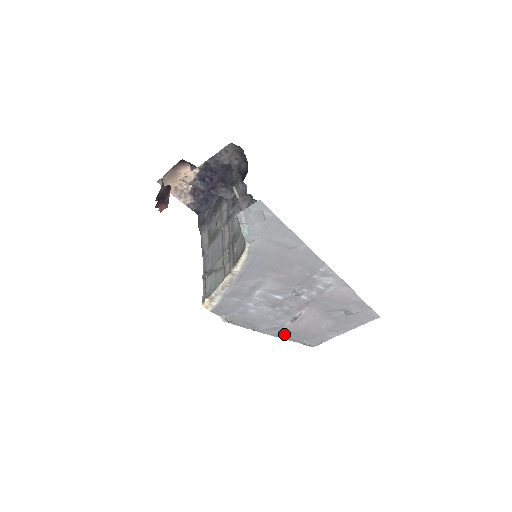
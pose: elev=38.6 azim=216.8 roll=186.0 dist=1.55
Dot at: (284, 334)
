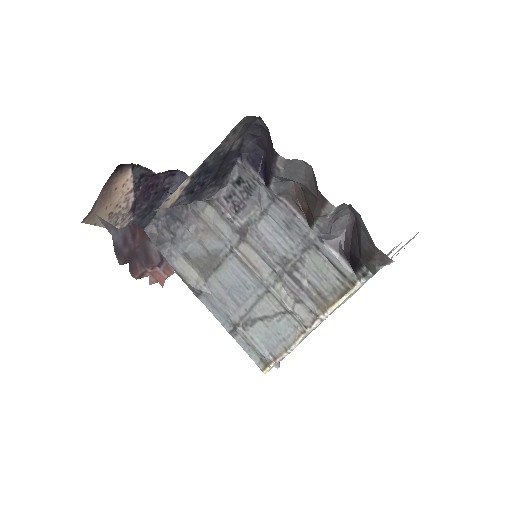
Dot at: occluded
